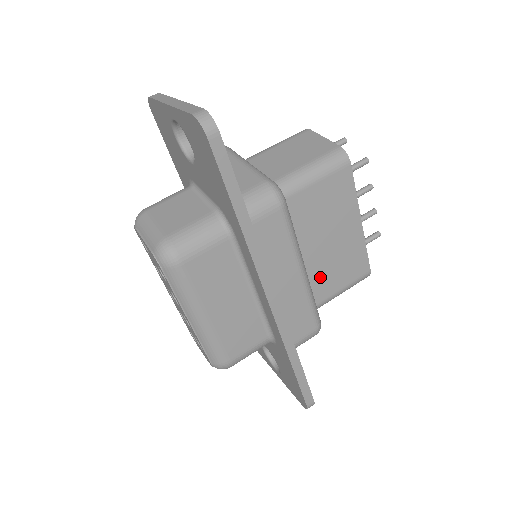
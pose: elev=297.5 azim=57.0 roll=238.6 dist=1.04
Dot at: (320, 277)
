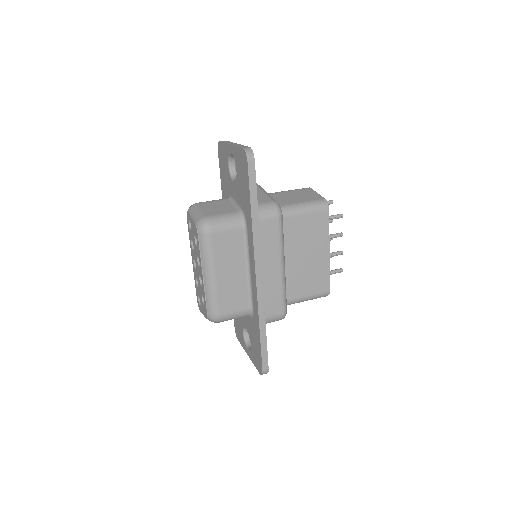
Dot at: (294, 280)
